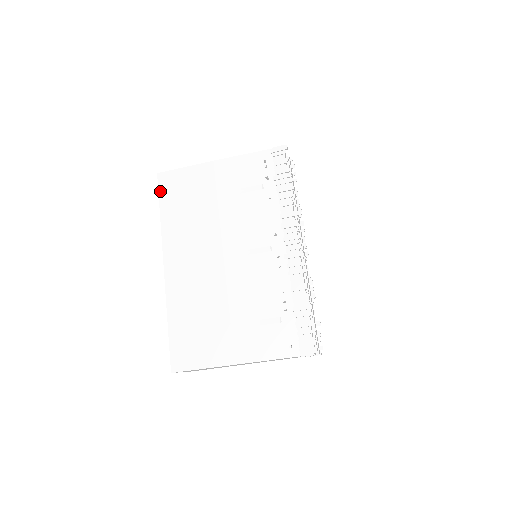
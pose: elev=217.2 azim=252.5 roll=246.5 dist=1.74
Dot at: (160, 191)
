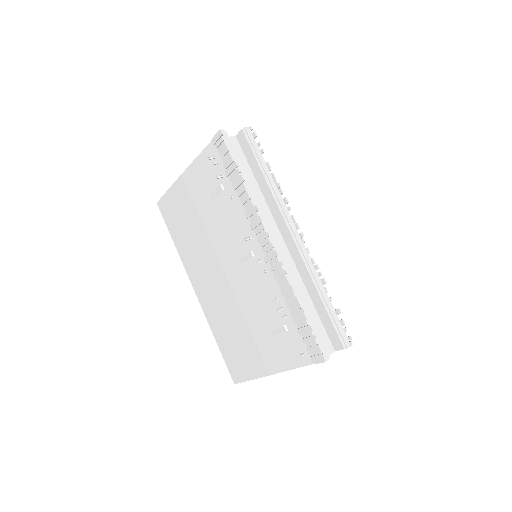
Dot at: (165, 220)
